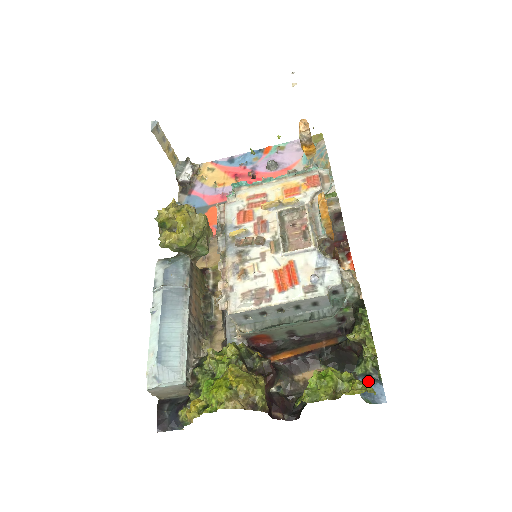
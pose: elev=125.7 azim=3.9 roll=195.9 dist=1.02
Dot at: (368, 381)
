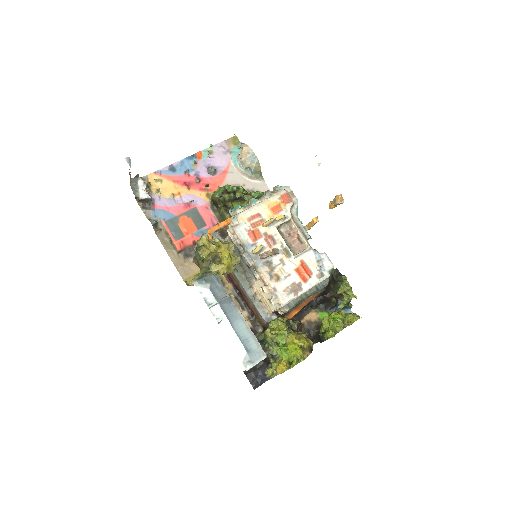
Dot at: (343, 310)
